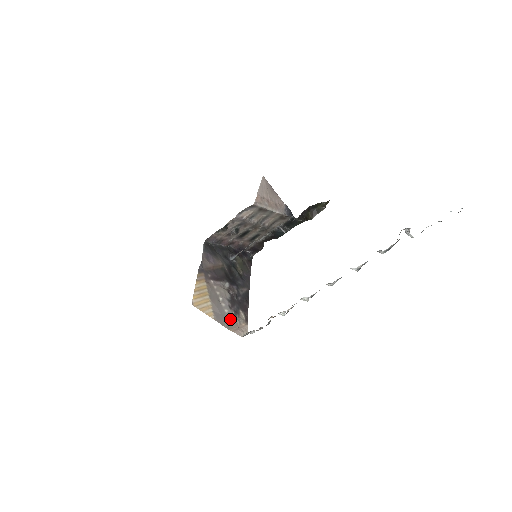
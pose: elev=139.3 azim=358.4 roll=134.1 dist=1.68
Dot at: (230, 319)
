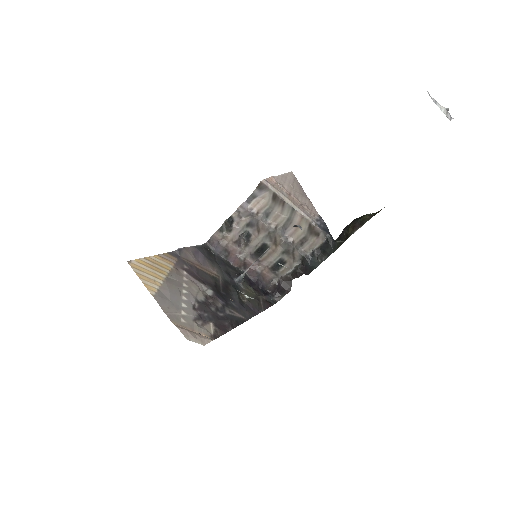
Dot at: (184, 315)
